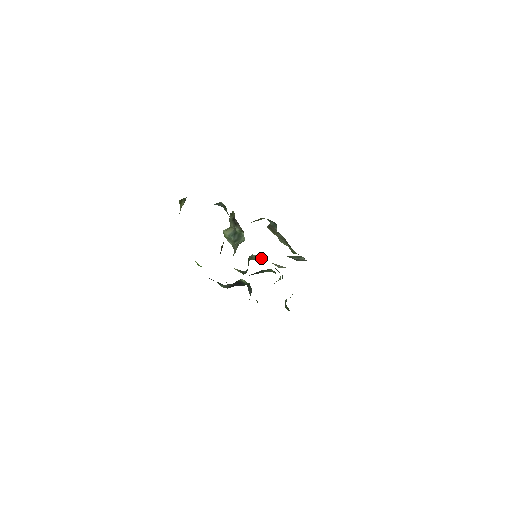
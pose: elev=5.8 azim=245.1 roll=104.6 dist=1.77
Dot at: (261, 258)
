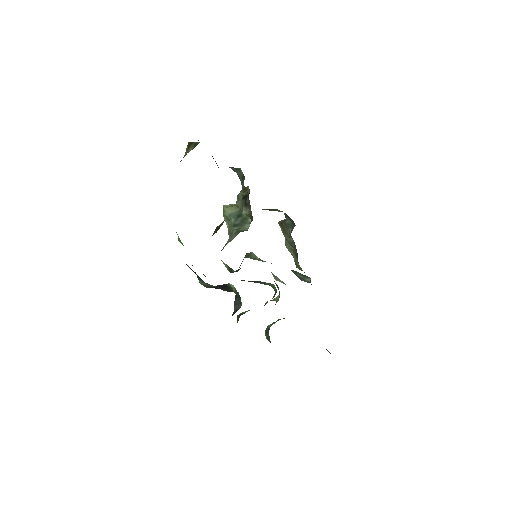
Dot at: (260, 260)
